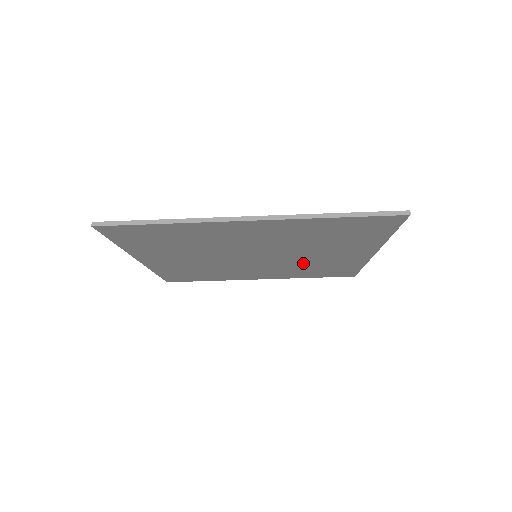
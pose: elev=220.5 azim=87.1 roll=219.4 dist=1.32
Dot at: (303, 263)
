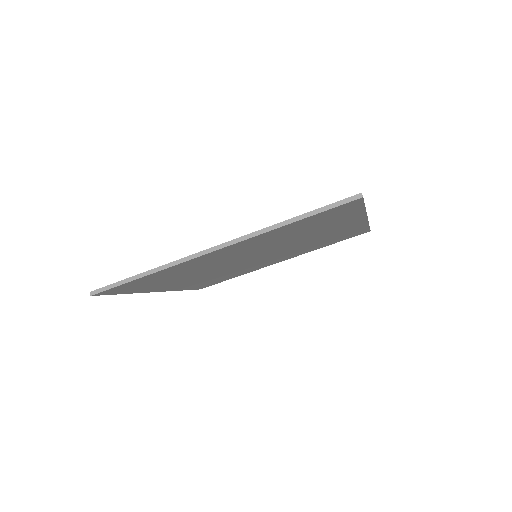
Dot at: (306, 244)
